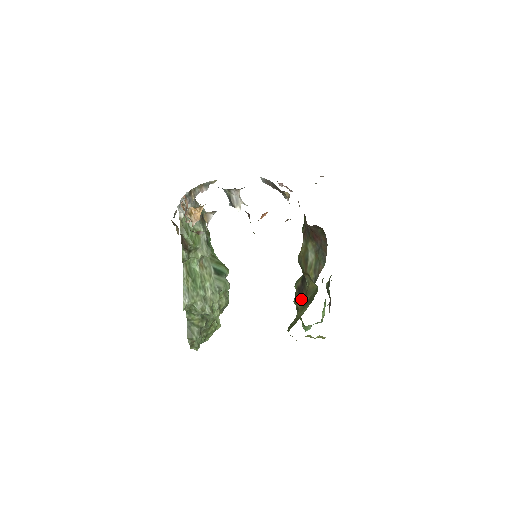
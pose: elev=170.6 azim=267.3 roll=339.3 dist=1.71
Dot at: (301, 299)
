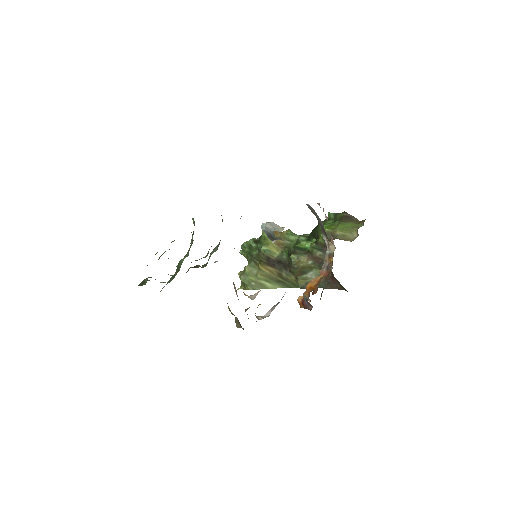
Dot at: (268, 269)
